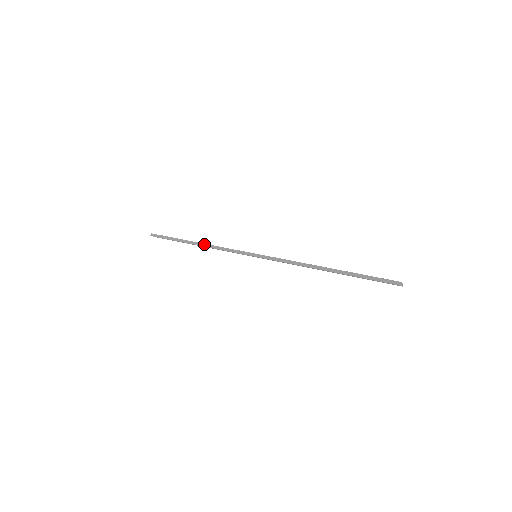
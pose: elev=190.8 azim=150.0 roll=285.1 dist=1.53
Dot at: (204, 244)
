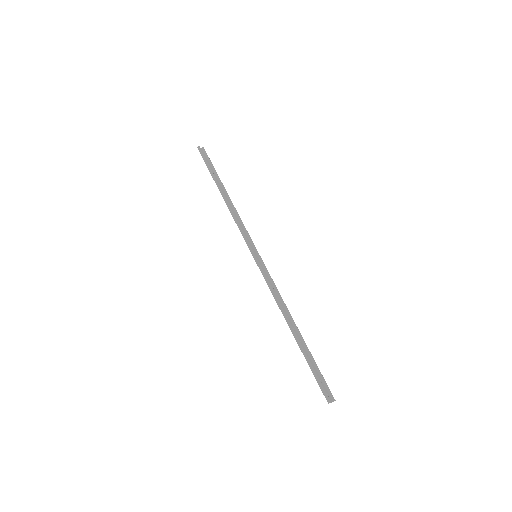
Dot at: (227, 202)
